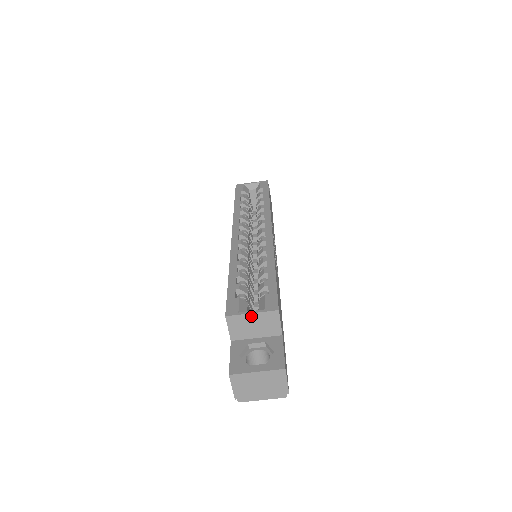
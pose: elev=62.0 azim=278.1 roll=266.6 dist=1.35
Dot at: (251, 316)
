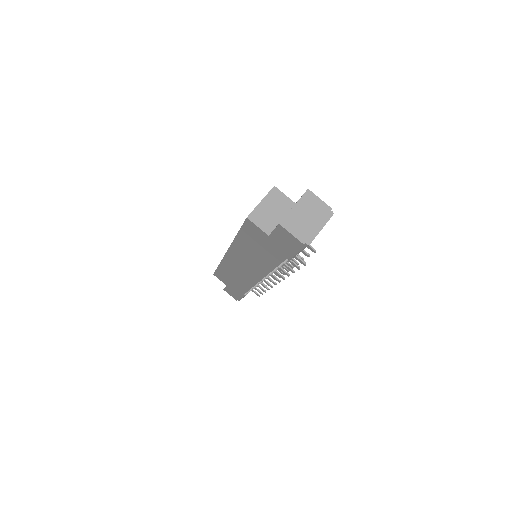
Dot at: (262, 204)
